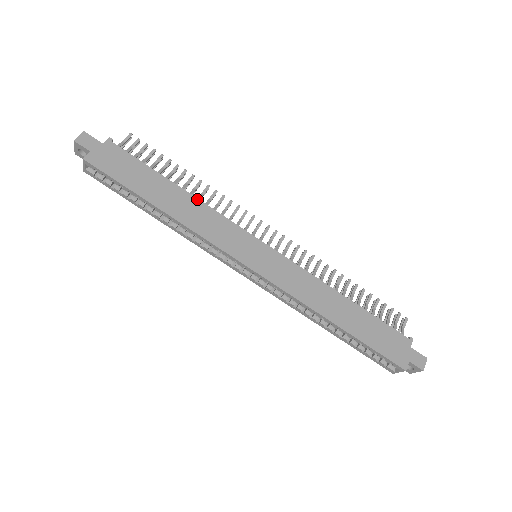
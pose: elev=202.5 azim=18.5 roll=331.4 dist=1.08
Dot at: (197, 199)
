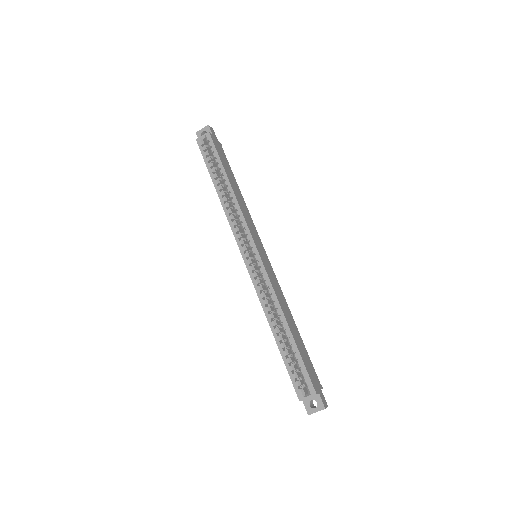
Dot at: (245, 203)
